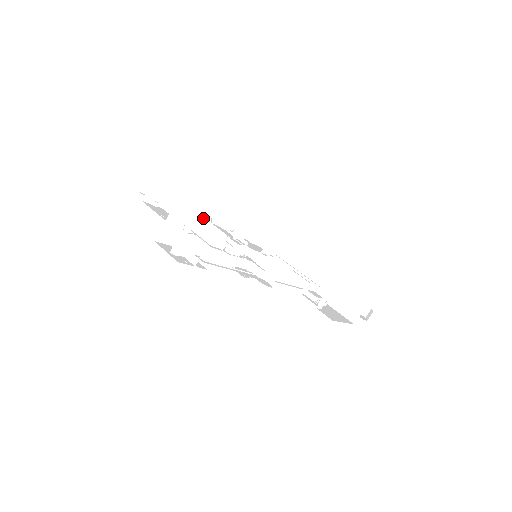
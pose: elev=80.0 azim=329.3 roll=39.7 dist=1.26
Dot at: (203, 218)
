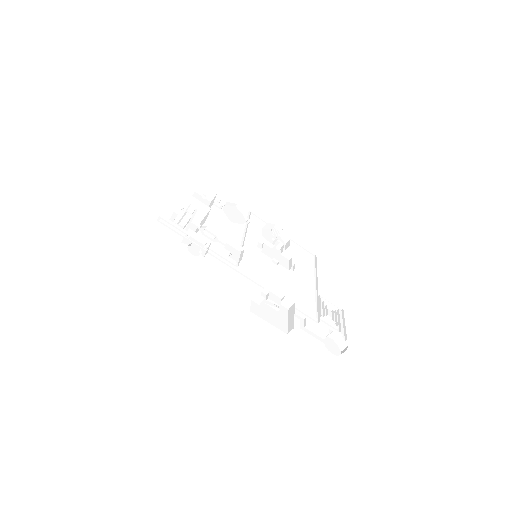
Dot at: (210, 209)
